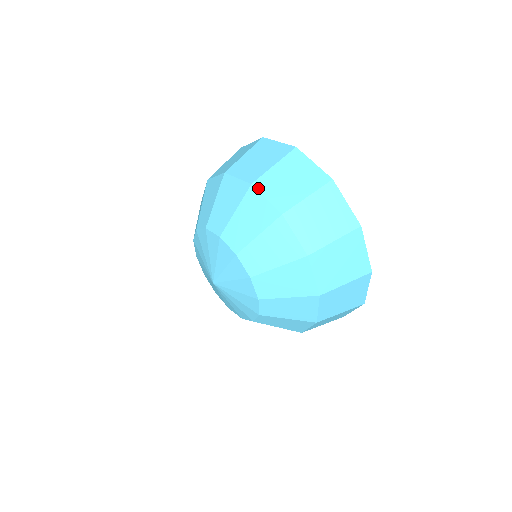
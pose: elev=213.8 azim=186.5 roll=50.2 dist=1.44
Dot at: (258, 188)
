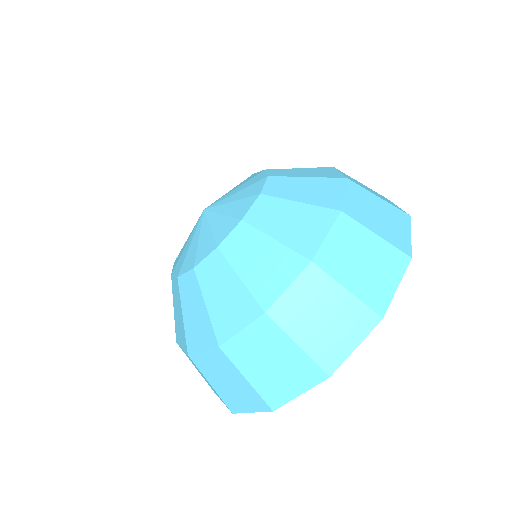
Dot at: occluded
